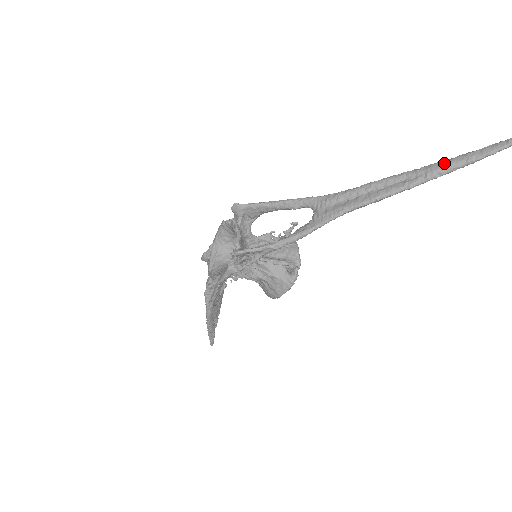
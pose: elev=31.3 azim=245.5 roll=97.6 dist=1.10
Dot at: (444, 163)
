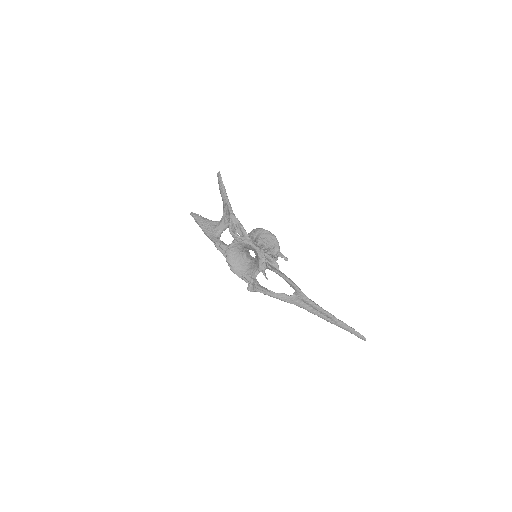
Dot at: (344, 327)
